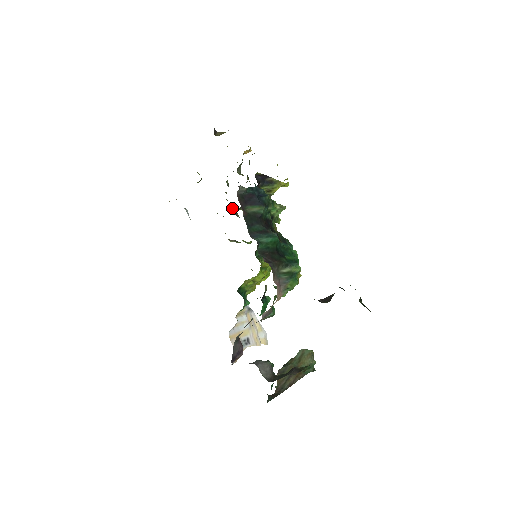
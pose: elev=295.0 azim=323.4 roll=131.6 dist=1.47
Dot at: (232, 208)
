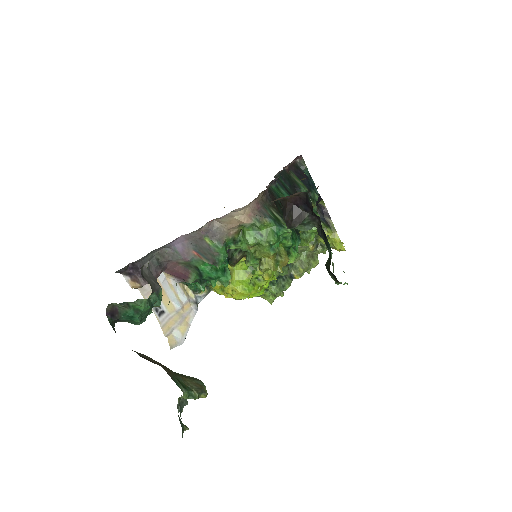
Dot at: occluded
